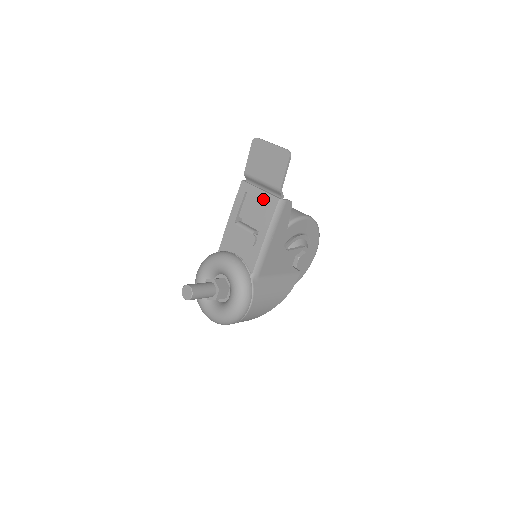
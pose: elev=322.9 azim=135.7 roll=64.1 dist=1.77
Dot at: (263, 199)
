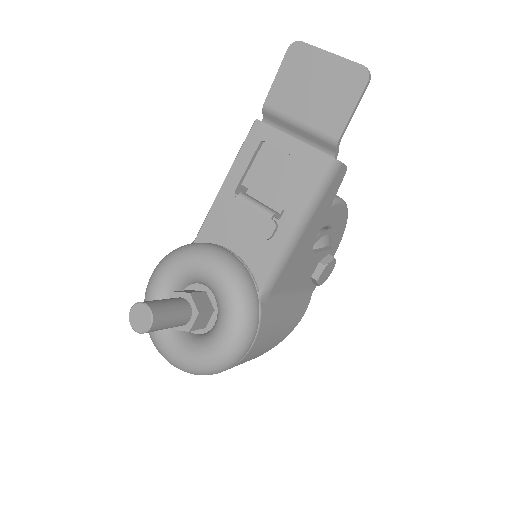
Dot at: (298, 156)
